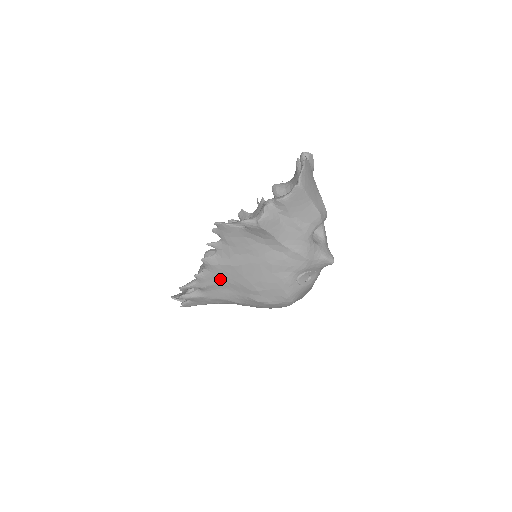
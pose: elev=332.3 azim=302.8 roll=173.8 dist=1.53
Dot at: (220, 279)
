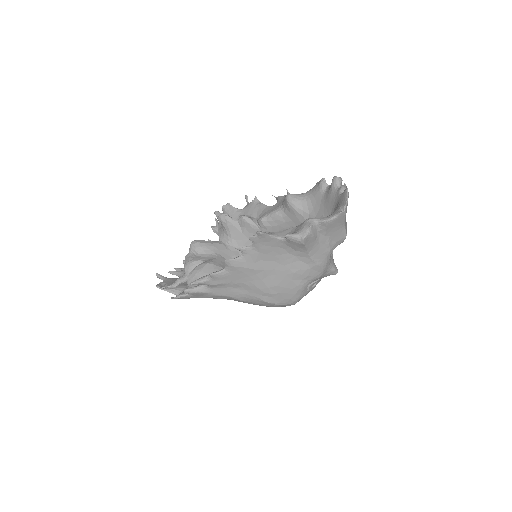
Dot at: (235, 279)
